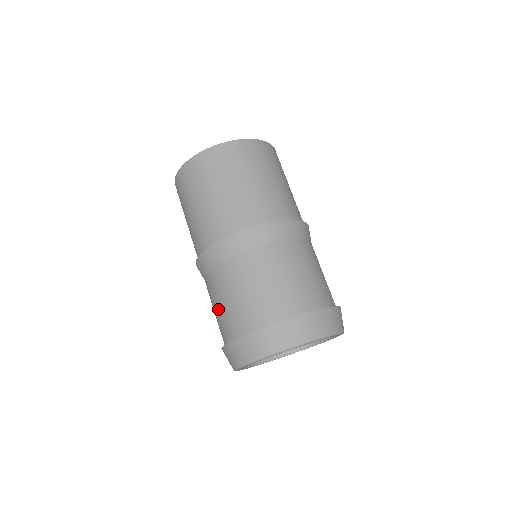
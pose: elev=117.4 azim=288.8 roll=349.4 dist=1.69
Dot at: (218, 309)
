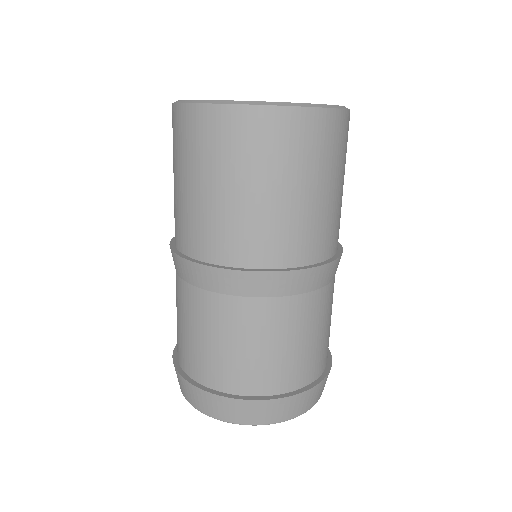
Dot at: (178, 322)
